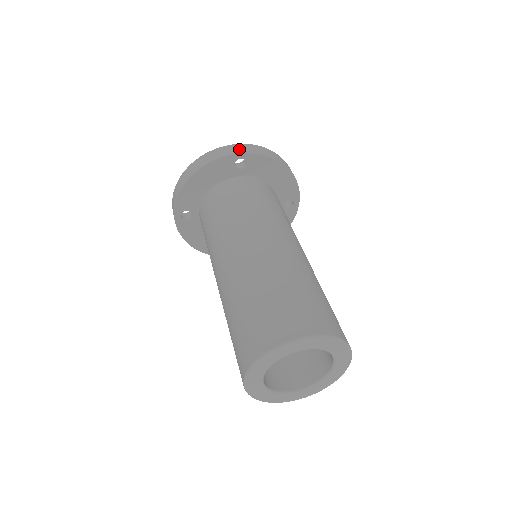
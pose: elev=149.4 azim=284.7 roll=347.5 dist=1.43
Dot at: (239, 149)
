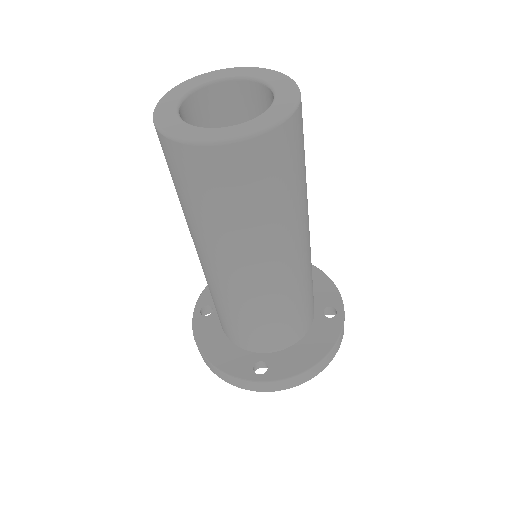
Dot at: occluded
